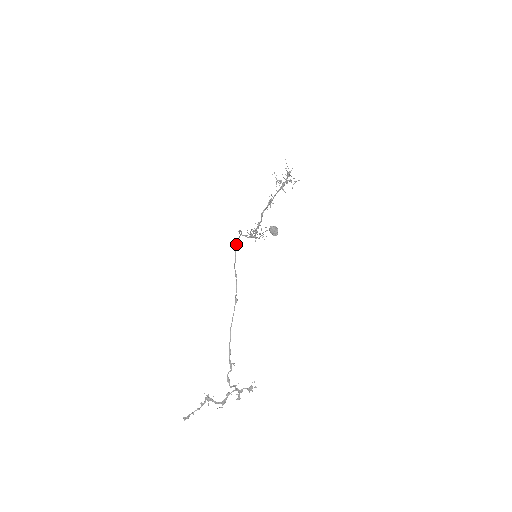
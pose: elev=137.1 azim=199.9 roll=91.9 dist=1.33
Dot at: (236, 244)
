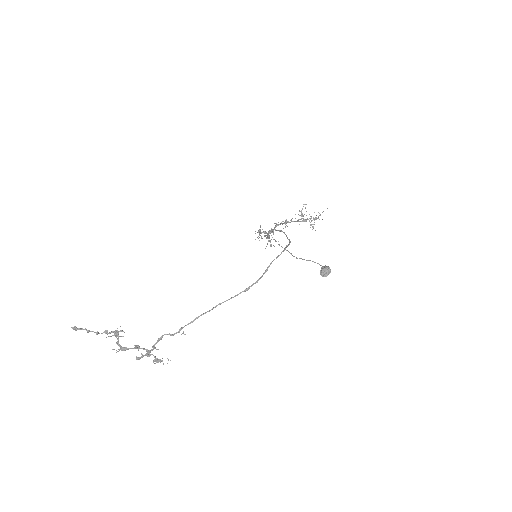
Dot at: (287, 245)
